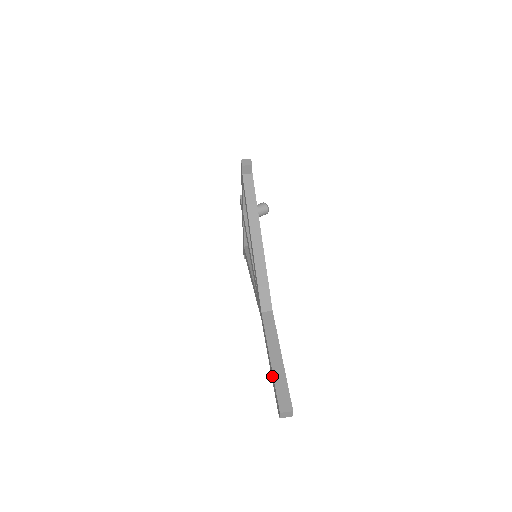
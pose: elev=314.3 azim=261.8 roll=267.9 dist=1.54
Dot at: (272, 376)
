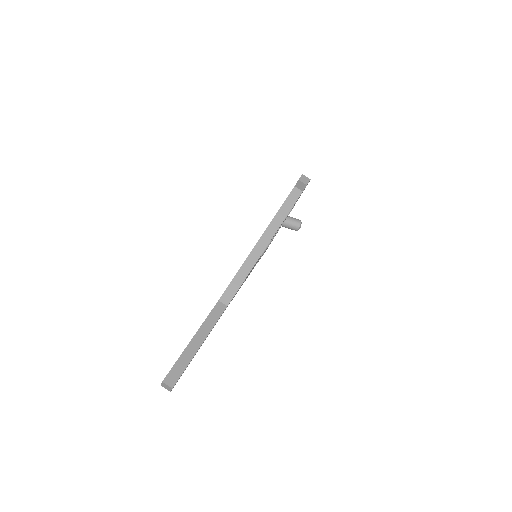
Dot at: (183, 352)
